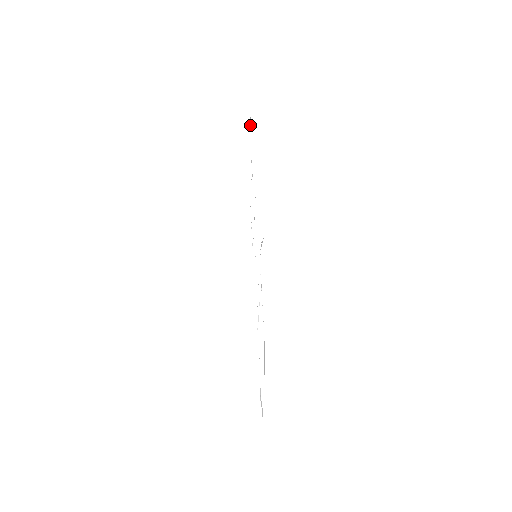
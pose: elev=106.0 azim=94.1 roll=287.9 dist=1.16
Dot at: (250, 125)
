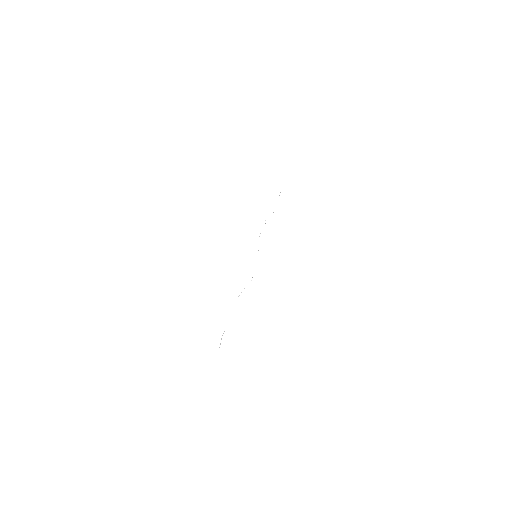
Dot at: occluded
